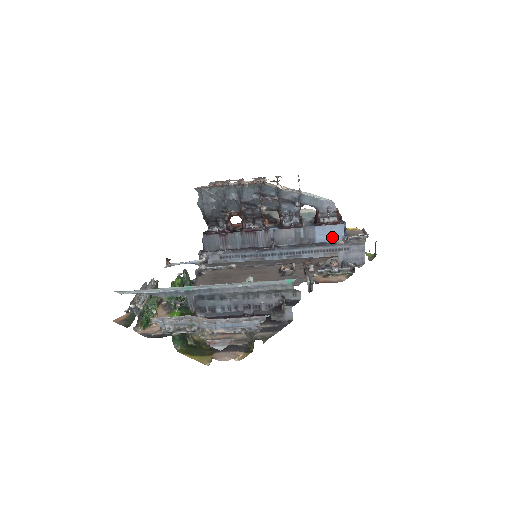
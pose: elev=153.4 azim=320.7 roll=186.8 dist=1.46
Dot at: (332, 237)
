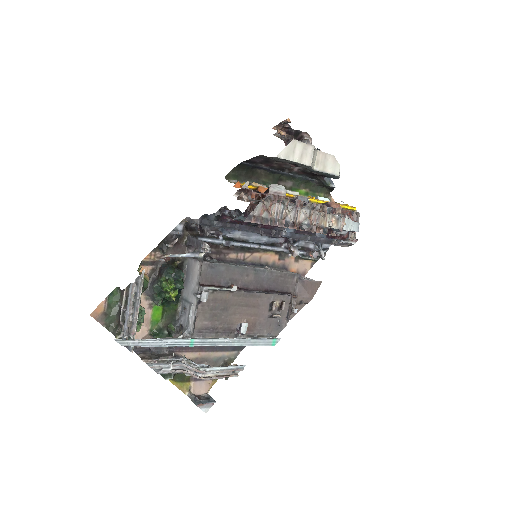
Dot at: occluded
